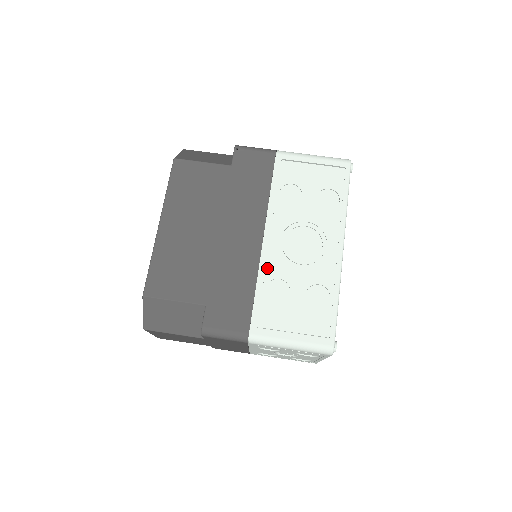
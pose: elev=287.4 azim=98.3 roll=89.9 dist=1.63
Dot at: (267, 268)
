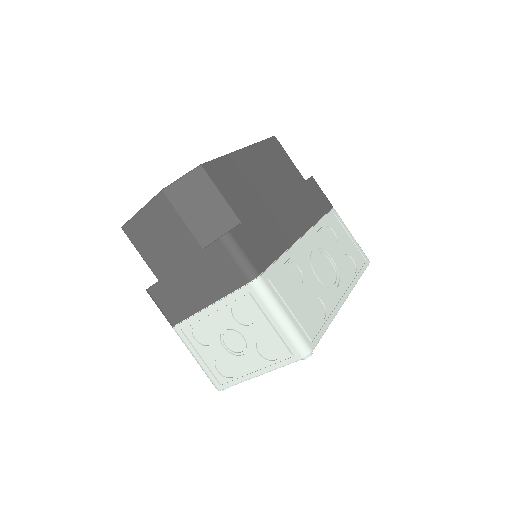
Dot at: (296, 253)
